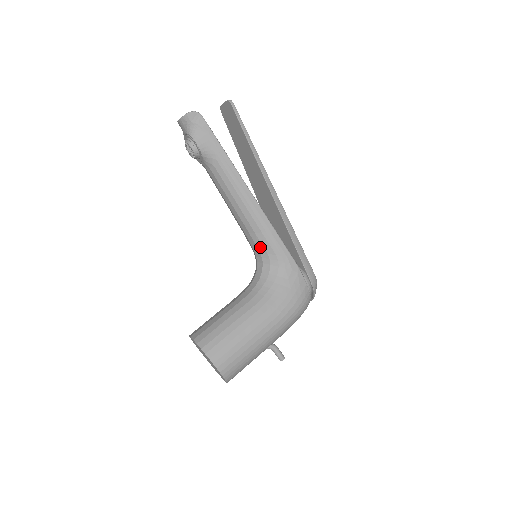
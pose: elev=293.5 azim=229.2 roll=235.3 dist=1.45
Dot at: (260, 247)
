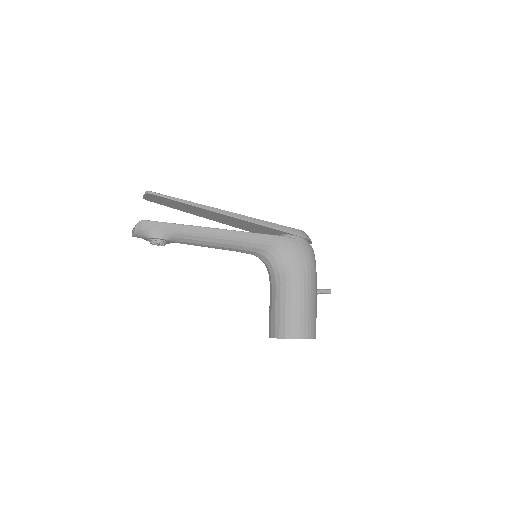
Dot at: (254, 250)
